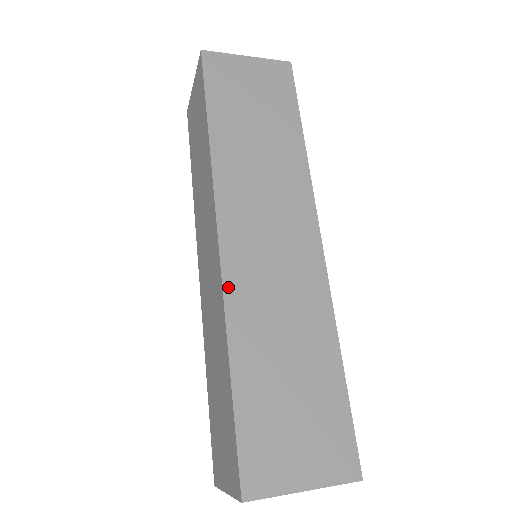
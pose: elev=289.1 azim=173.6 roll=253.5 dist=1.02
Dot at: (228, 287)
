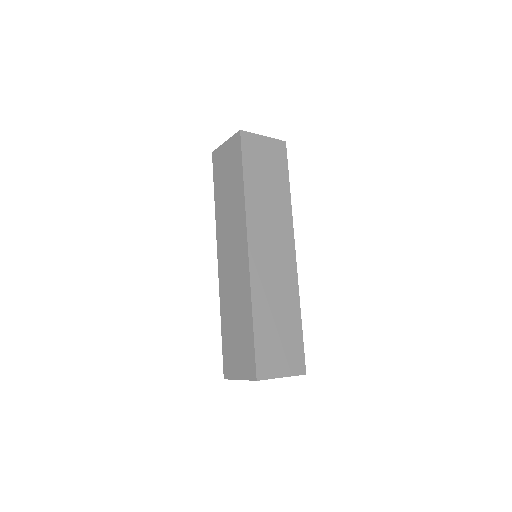
Dot at: (252, 276)
